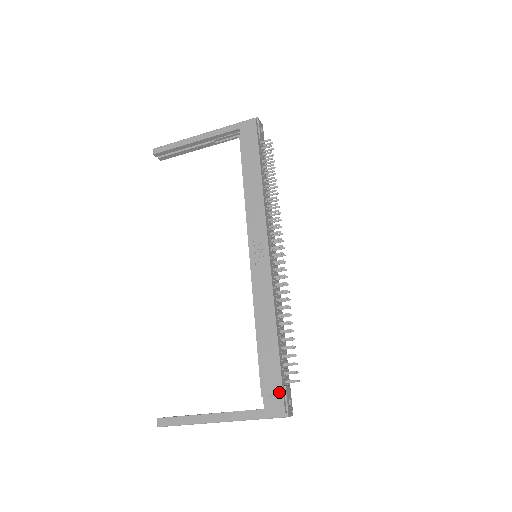
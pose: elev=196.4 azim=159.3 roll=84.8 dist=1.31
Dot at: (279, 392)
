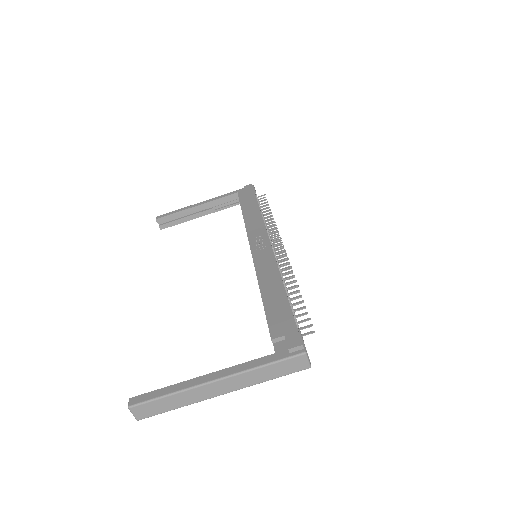
Dot at: (293, 330)
